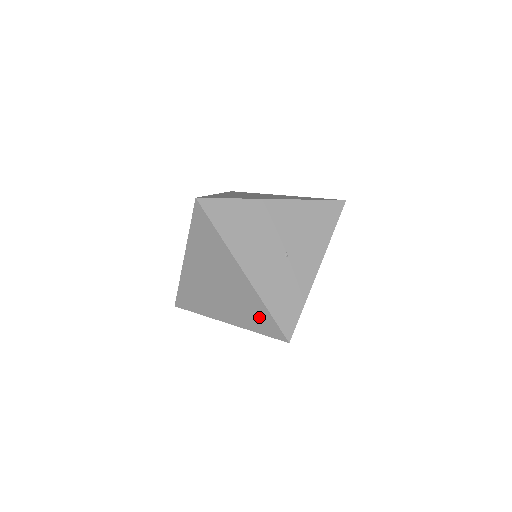
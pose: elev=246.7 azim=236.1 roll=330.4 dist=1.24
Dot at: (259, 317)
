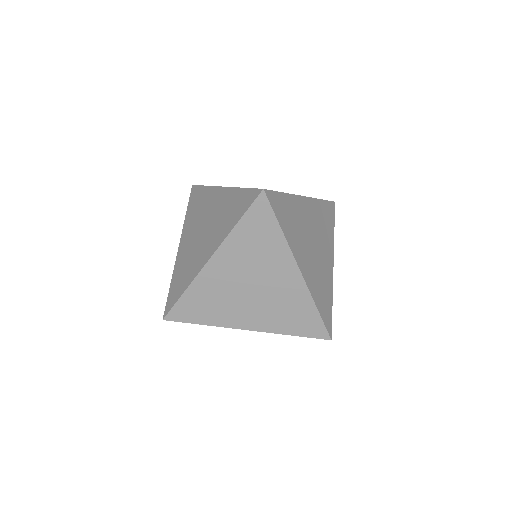
Dot at: (236, 205)
